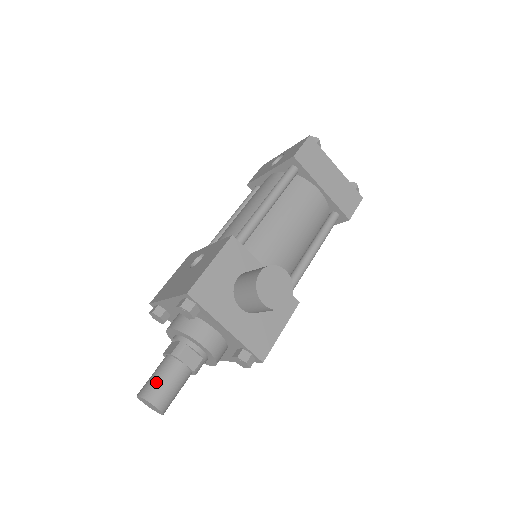
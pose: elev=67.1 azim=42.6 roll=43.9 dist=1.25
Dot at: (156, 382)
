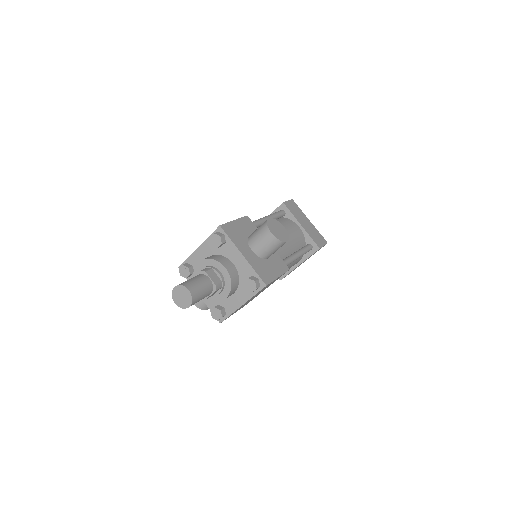
Dot at: (189, 280)
